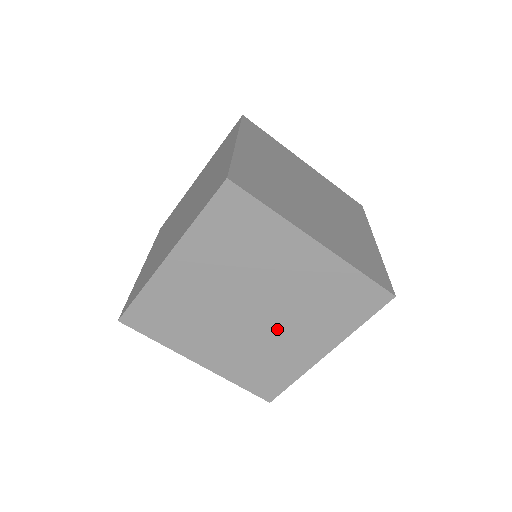
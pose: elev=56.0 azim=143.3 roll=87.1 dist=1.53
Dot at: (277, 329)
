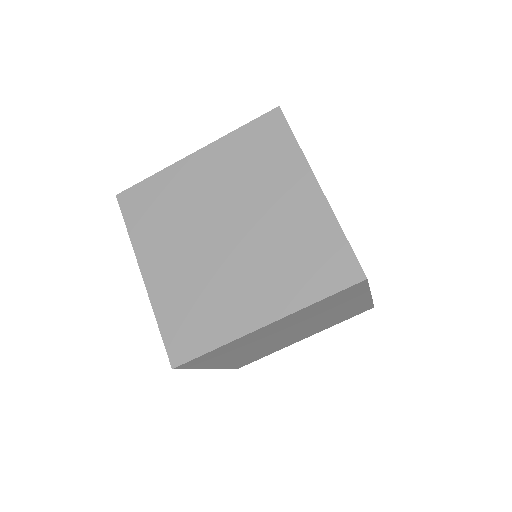
Dot at: (291, 337)
